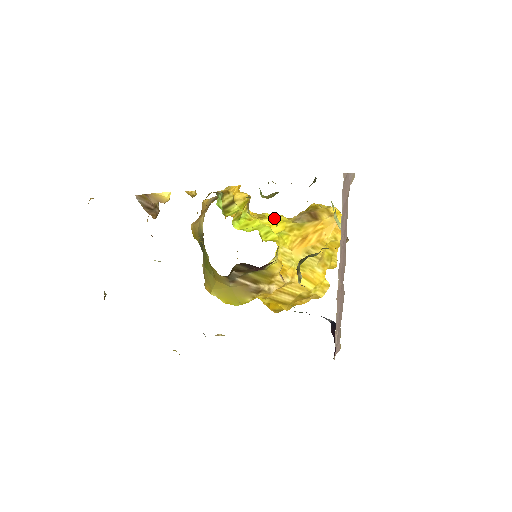
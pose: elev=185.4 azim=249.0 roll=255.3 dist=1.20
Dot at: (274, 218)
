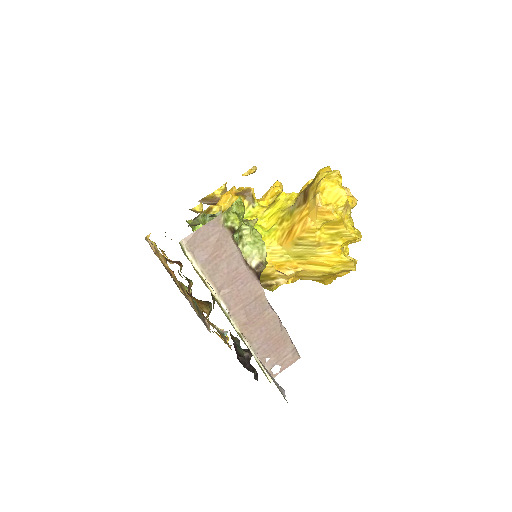
Dot at: occluded
